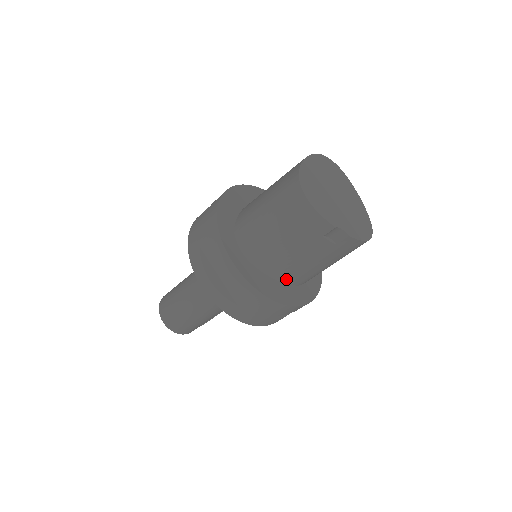
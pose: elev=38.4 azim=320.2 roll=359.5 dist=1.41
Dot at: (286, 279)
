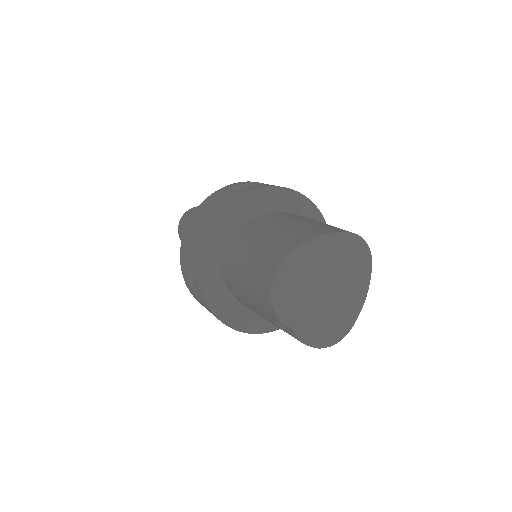
Dot at: occluded
